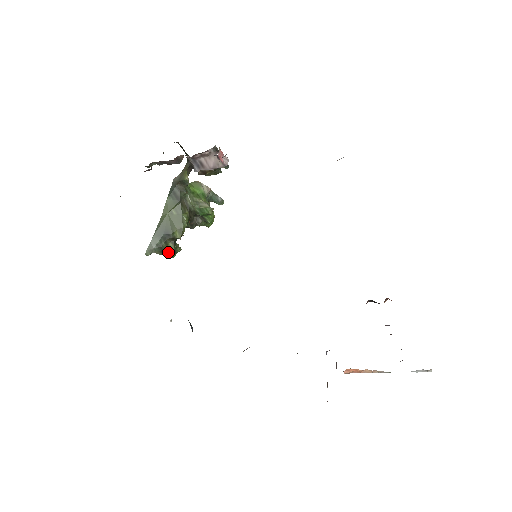
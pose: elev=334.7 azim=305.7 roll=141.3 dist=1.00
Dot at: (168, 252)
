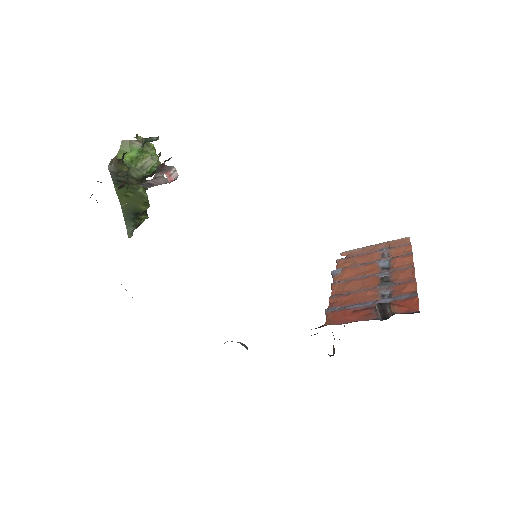
Dot at: occluded
